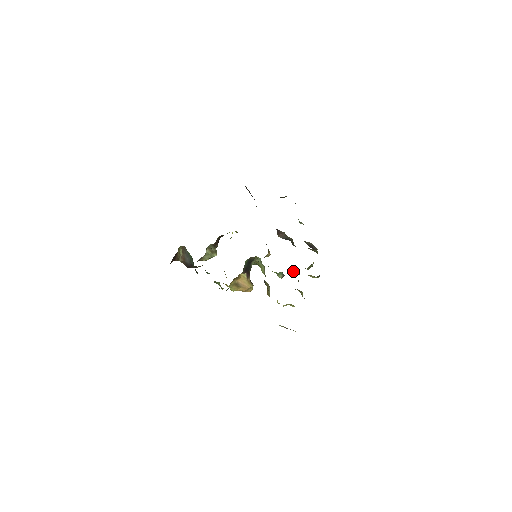
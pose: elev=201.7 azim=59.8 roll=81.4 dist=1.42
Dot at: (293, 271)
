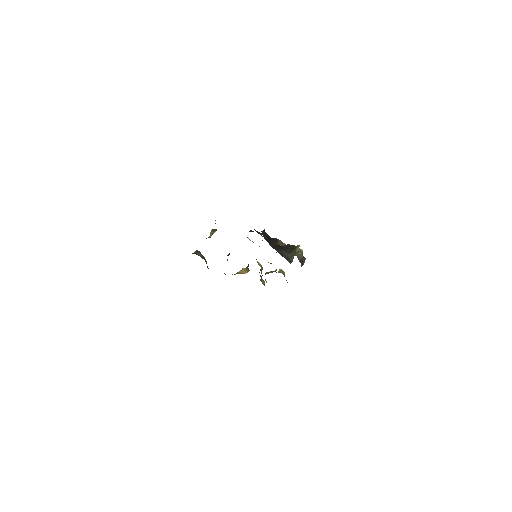
Dot at: occluded
